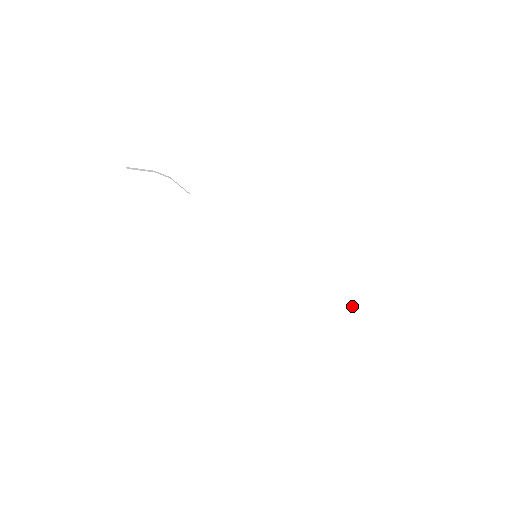
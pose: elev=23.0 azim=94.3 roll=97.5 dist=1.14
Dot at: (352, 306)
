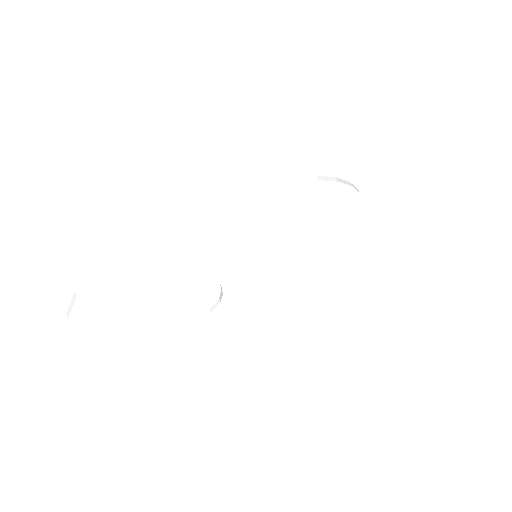
Dot at: occluded
